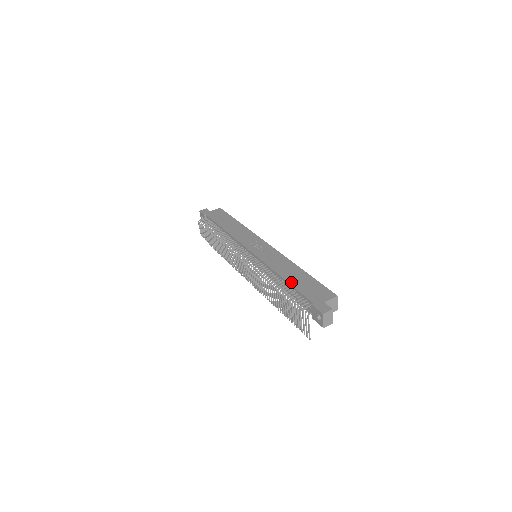
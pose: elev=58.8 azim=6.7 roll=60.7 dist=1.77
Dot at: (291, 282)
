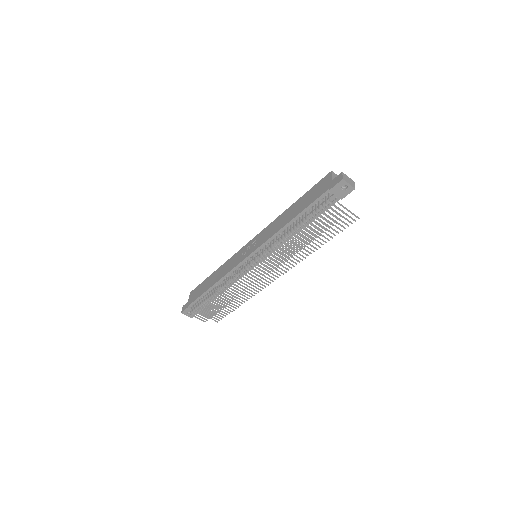
Dot at: (299, 212)
